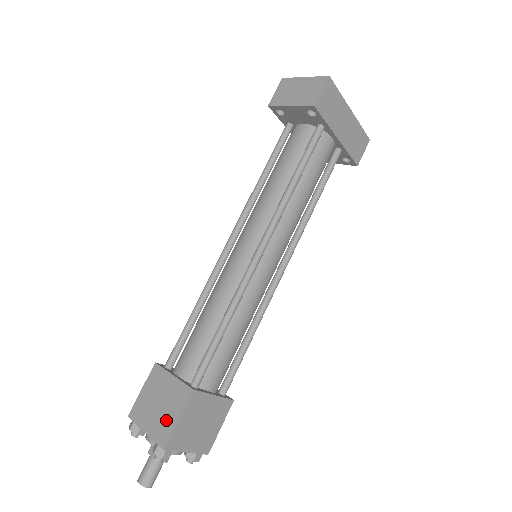
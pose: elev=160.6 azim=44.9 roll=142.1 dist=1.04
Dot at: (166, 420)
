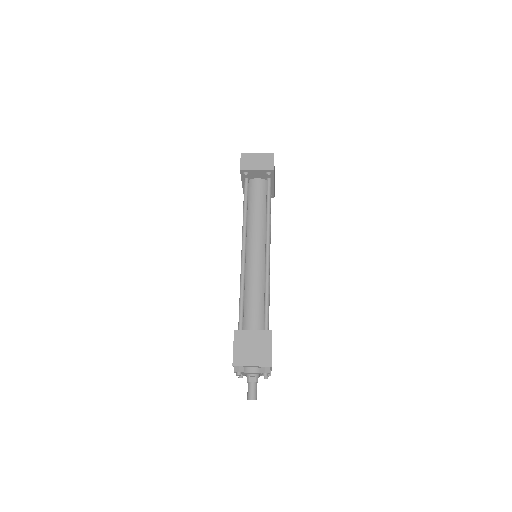
Dot at: (263, 353)
